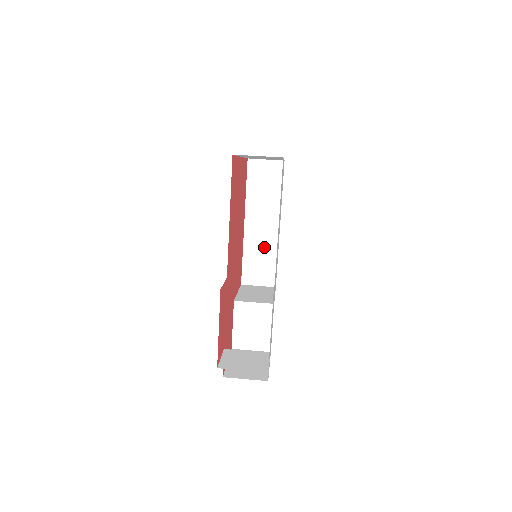
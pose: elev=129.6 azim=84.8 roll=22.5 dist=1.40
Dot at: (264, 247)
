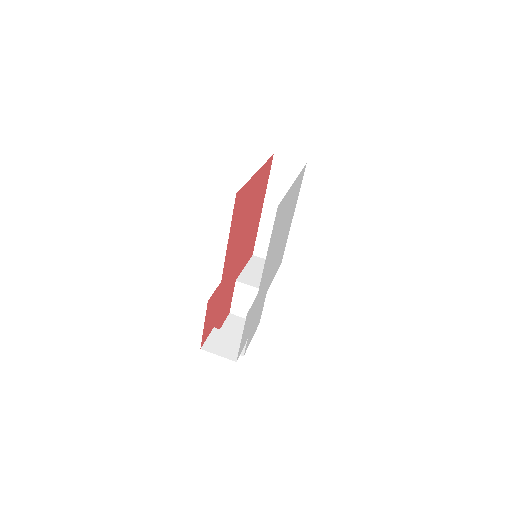
Dot at: occluded
